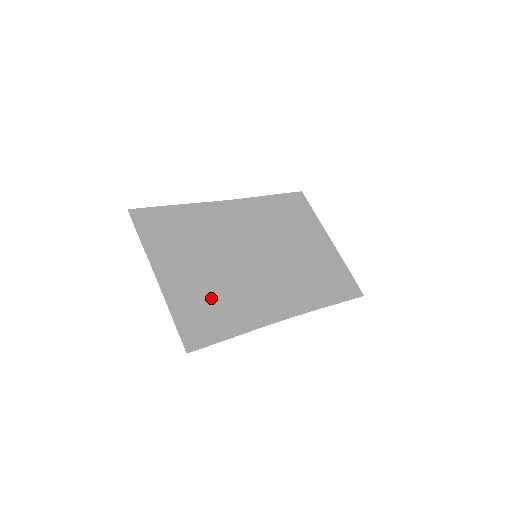
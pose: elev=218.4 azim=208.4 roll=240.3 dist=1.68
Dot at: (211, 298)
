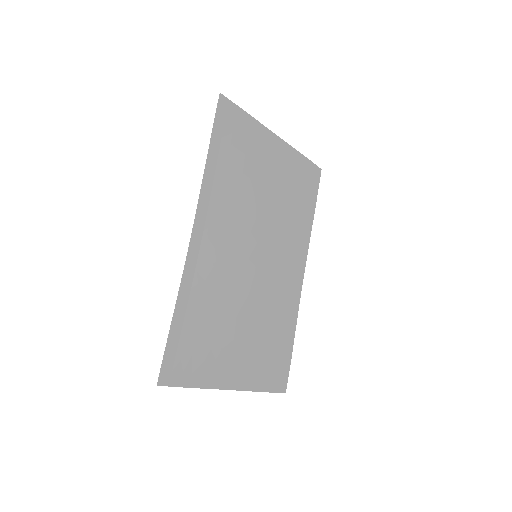
Dot at: (271, 347)
